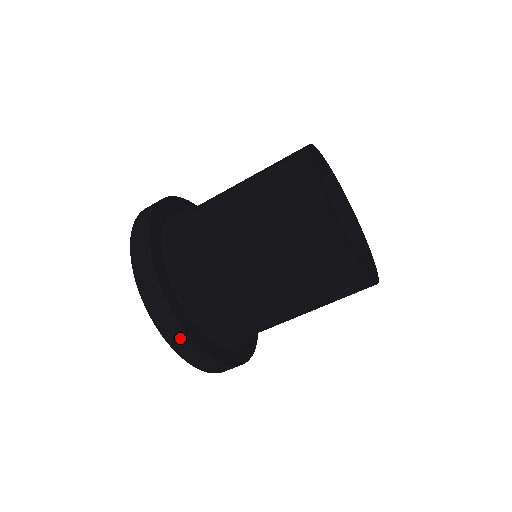
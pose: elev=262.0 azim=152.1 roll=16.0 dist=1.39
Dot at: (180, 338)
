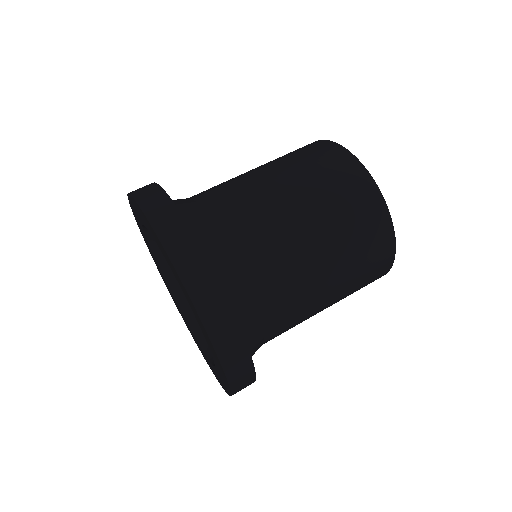
Dot at: (228, 331)
